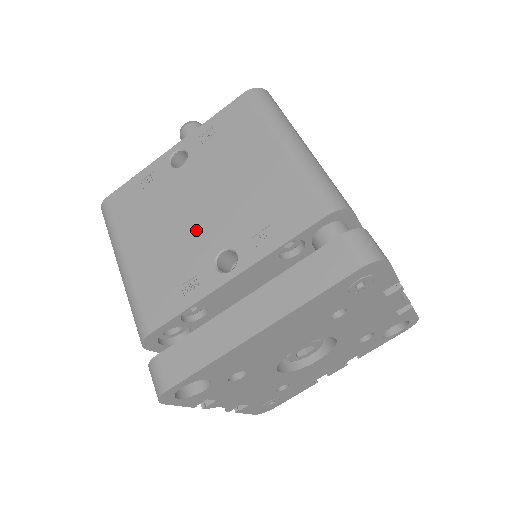
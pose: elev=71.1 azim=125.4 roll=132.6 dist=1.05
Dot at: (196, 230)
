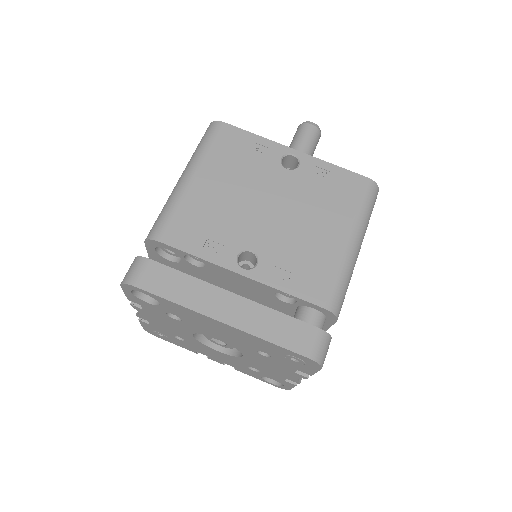
Dot at: (252, 219)
